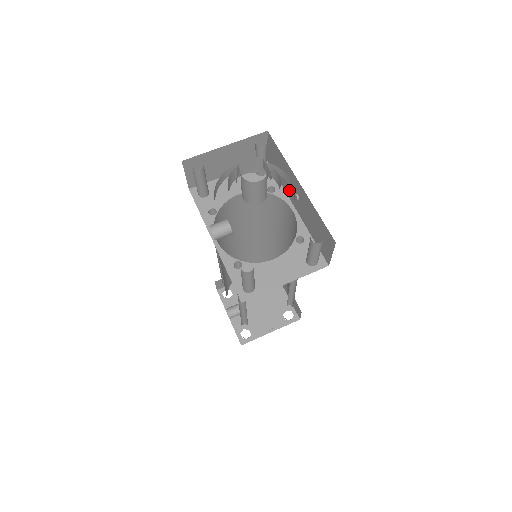
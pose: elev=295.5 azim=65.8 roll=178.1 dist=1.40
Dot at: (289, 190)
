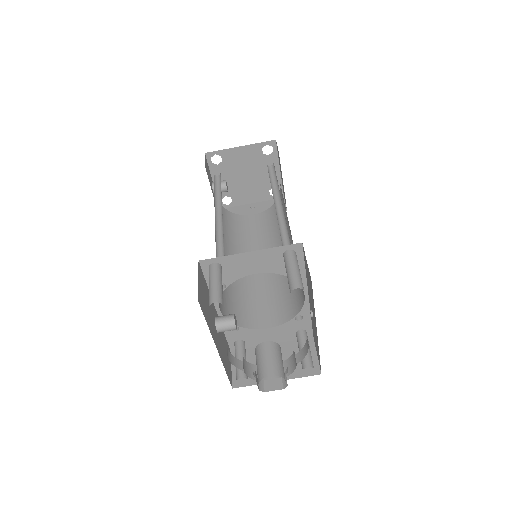
Dot at: (309, 293)
